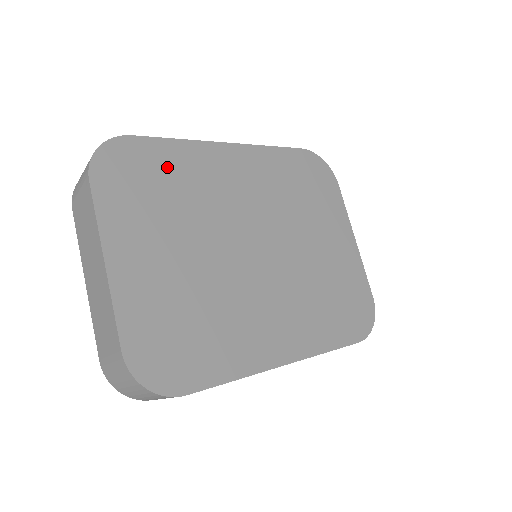
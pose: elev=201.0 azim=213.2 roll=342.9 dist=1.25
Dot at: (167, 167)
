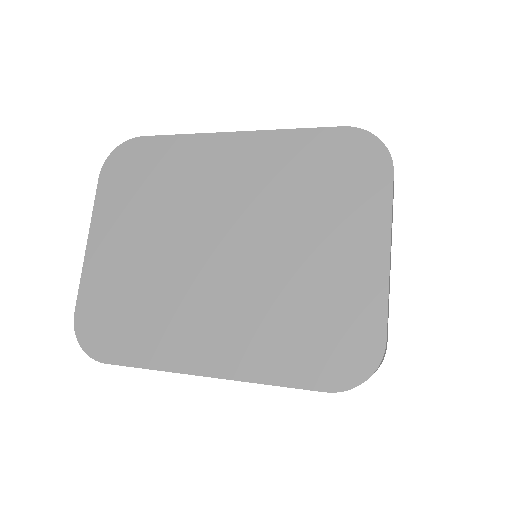
Dot at: (162, 163)
